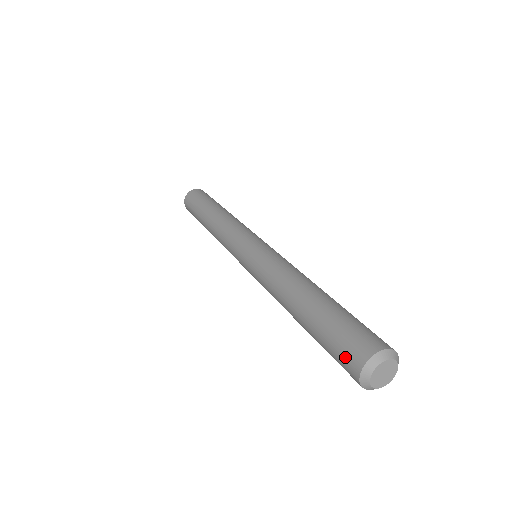
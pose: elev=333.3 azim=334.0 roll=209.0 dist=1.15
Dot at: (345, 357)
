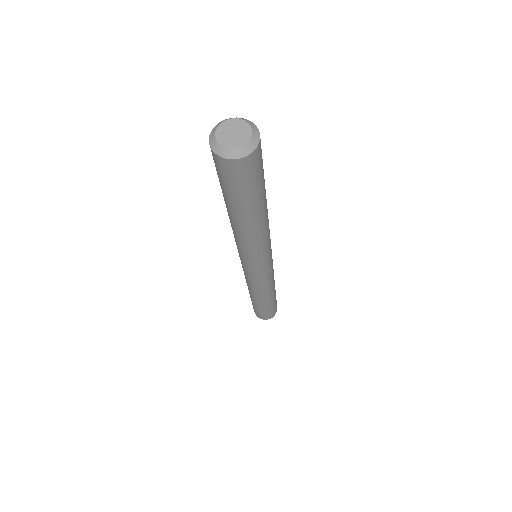
Dot at: occluded
